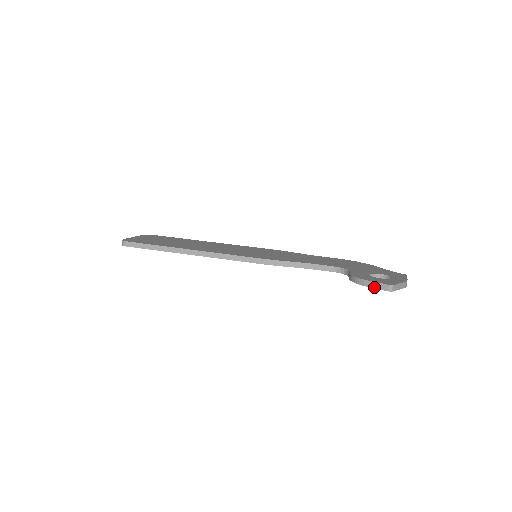
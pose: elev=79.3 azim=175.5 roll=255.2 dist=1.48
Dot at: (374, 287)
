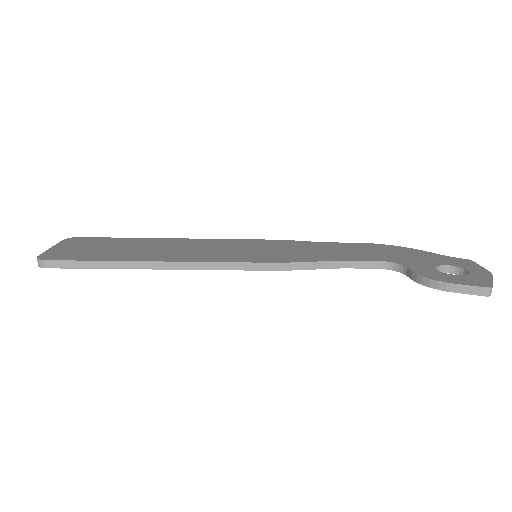
Dot at: (463, 292)
